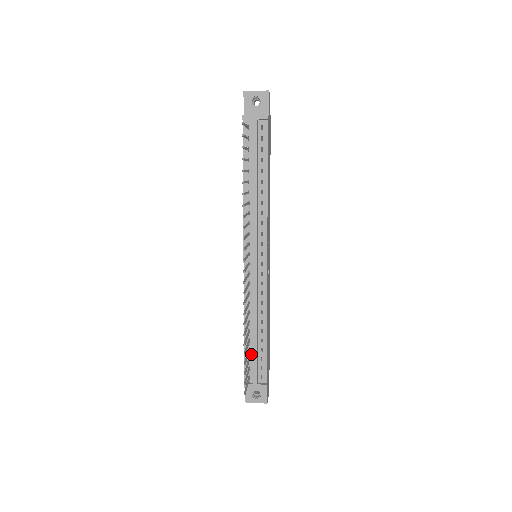
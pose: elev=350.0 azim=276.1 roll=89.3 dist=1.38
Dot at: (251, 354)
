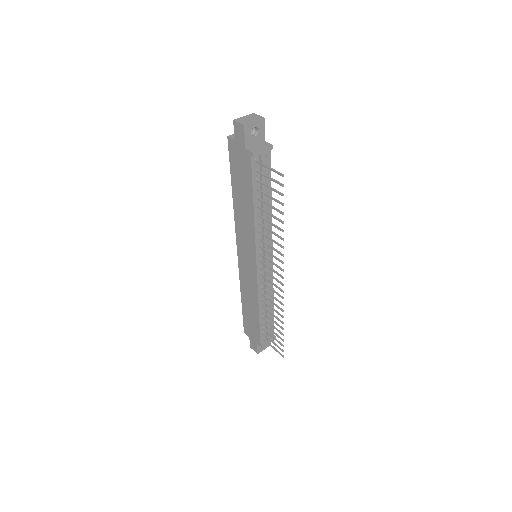
Dot at: (264, 325)
